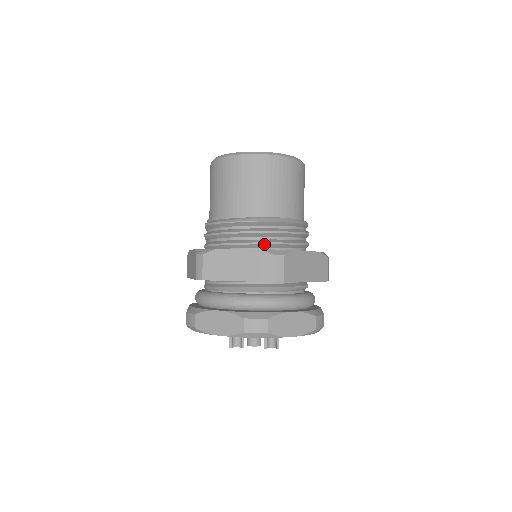
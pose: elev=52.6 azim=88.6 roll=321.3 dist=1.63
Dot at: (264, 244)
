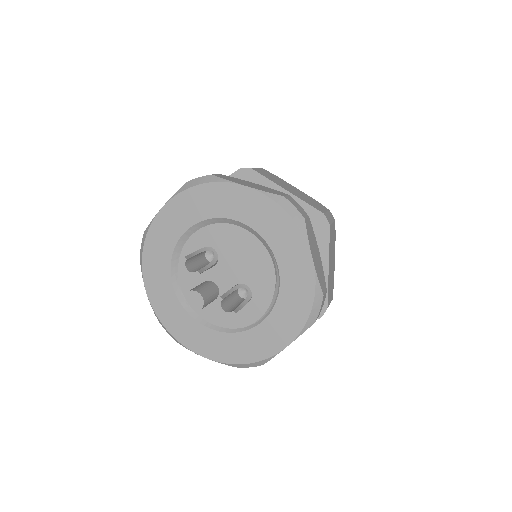
Dot at: occluded
